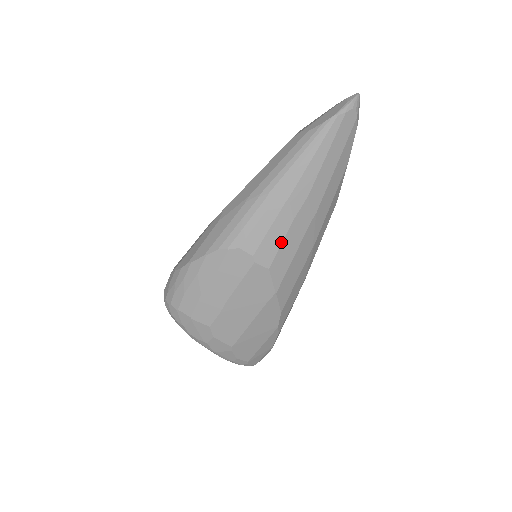
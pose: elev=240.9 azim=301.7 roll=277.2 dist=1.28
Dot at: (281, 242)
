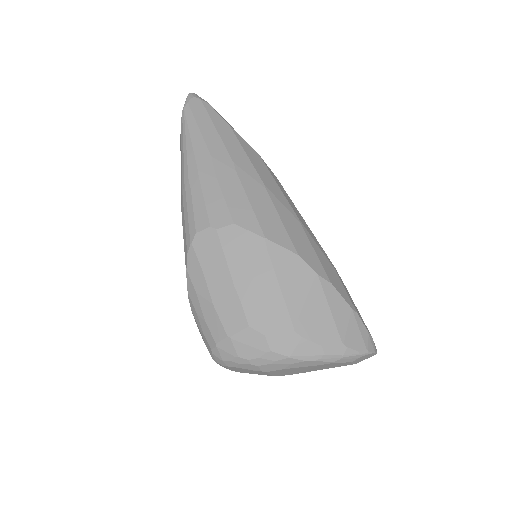
Dot at: (223, 199)
